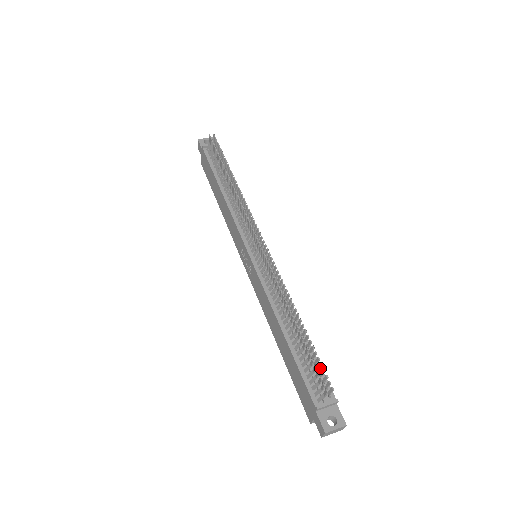
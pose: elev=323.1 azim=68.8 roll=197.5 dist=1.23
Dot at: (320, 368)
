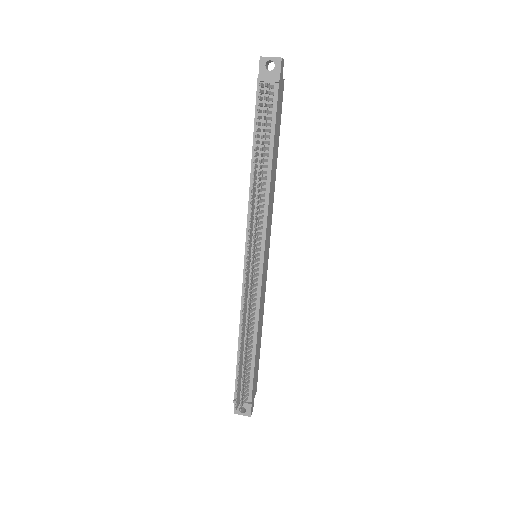
Dot at: (243, 390)
